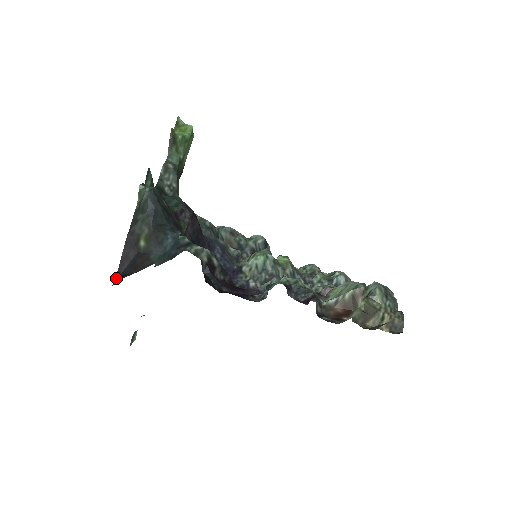
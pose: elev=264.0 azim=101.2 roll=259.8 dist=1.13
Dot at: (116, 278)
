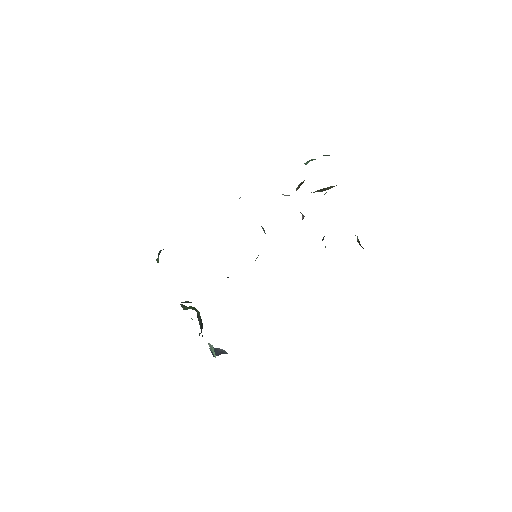
Dot at: occluded
